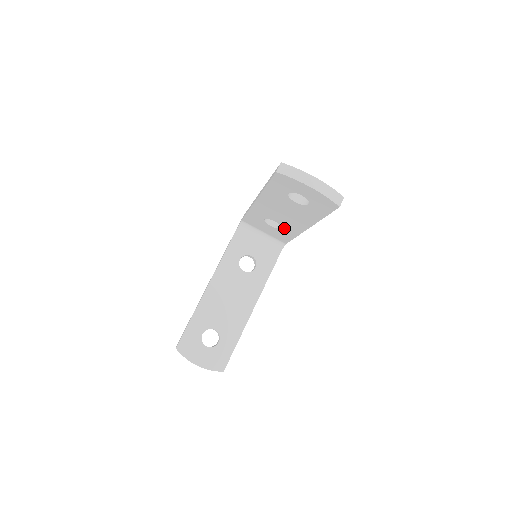
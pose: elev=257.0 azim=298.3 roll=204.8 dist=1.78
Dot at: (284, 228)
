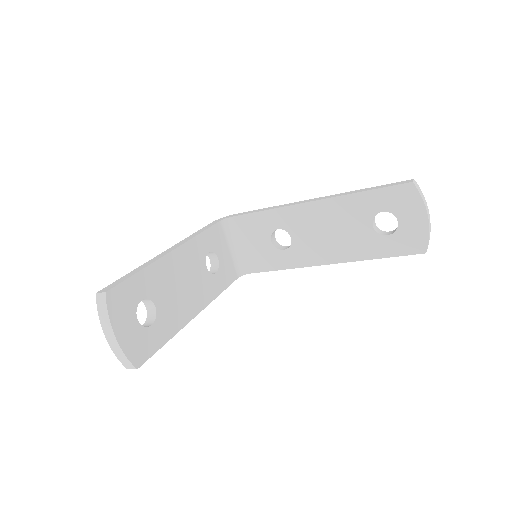
Dot at: (289, 251)
